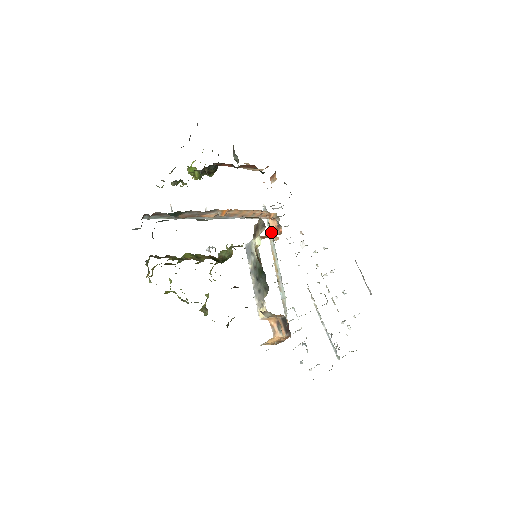
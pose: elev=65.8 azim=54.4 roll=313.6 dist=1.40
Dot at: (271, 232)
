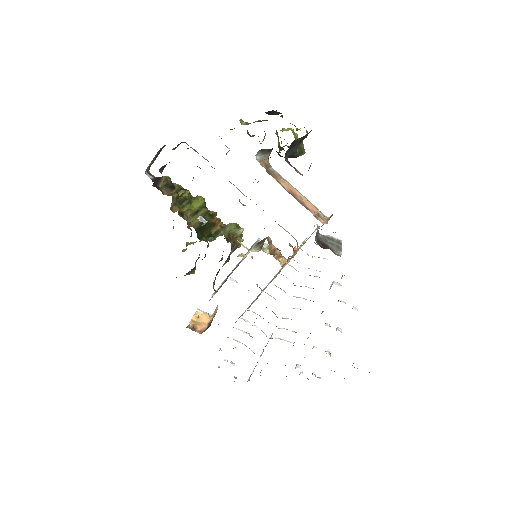
Dot at: (293, 252)
